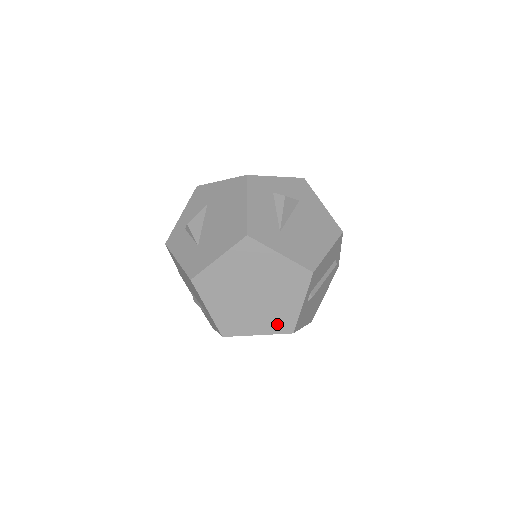
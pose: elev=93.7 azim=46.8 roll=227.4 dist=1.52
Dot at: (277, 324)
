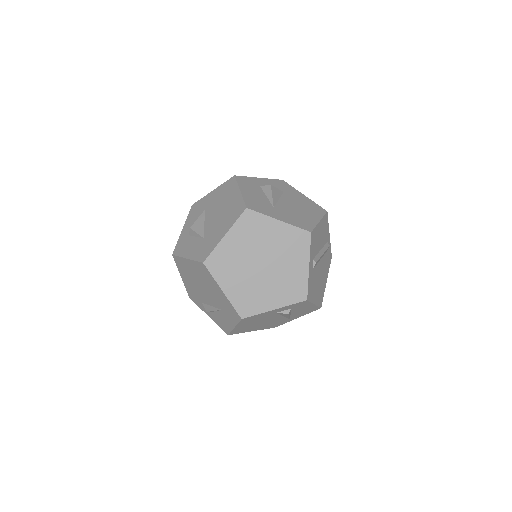
Dot at: (290, 293)
